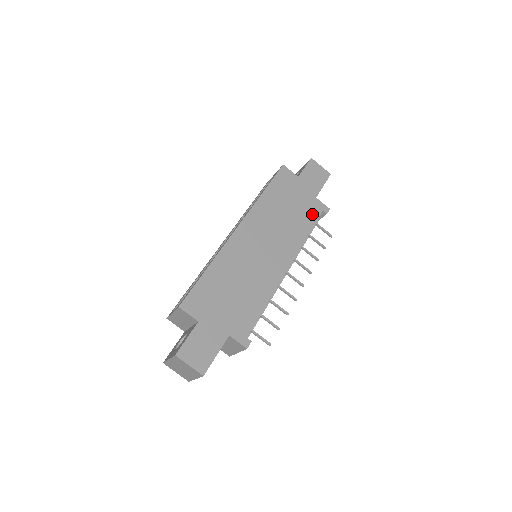
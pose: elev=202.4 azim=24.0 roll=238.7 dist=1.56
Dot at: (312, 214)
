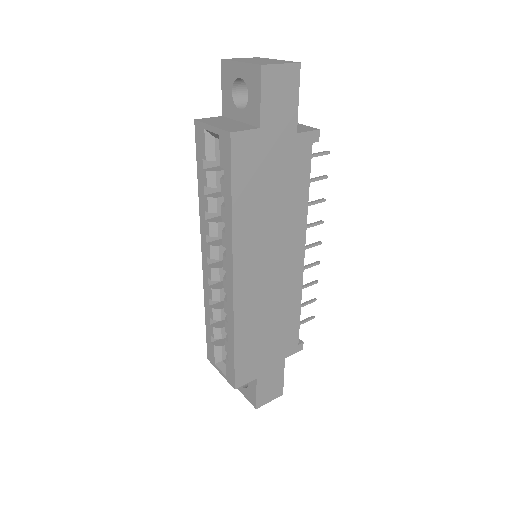
Dot at: (302, 165)
